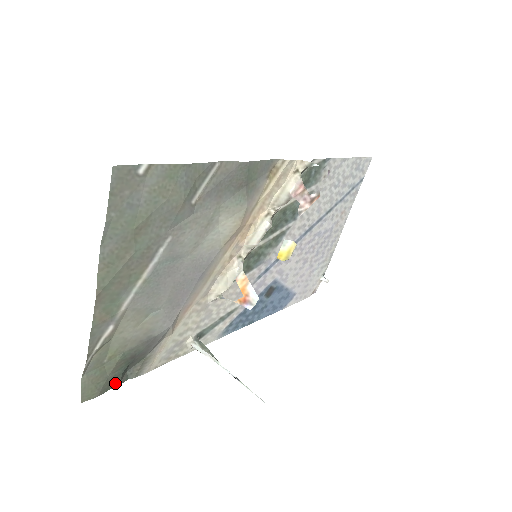
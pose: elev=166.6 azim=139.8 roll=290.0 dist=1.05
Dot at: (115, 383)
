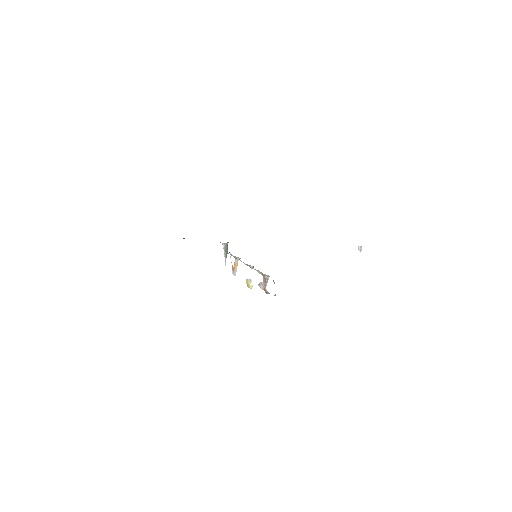
Dot at: occluded
